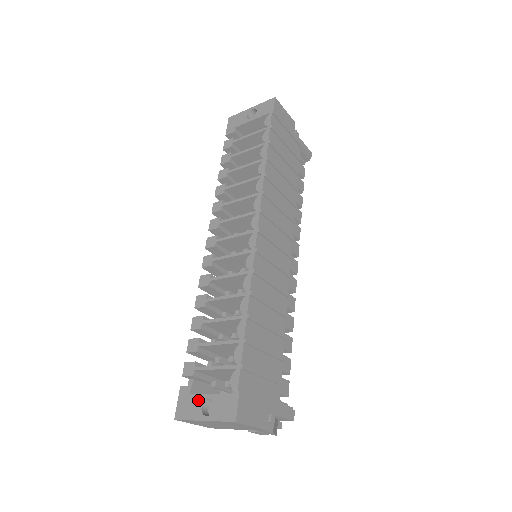
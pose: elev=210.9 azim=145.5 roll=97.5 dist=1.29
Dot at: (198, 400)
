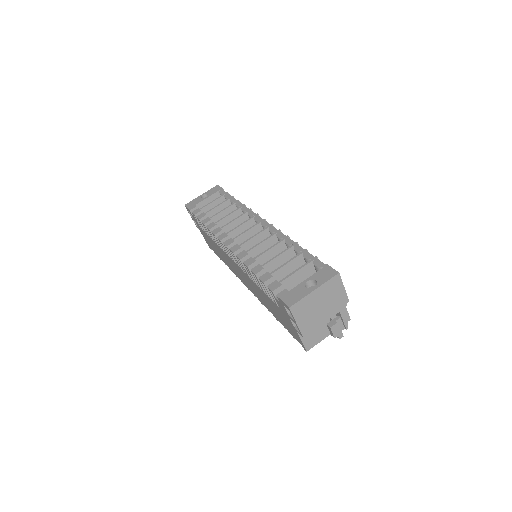
Dot at: (299, 288)
